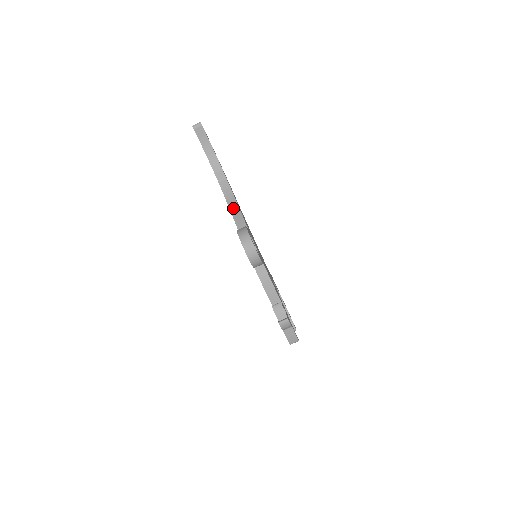
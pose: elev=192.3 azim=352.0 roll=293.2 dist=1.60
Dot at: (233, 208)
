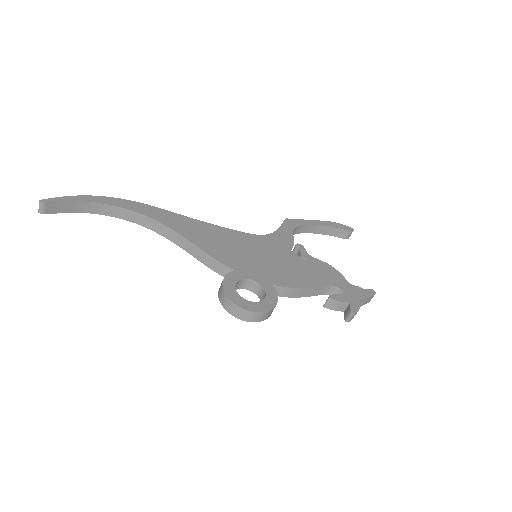
Dot at: (183, 245)
